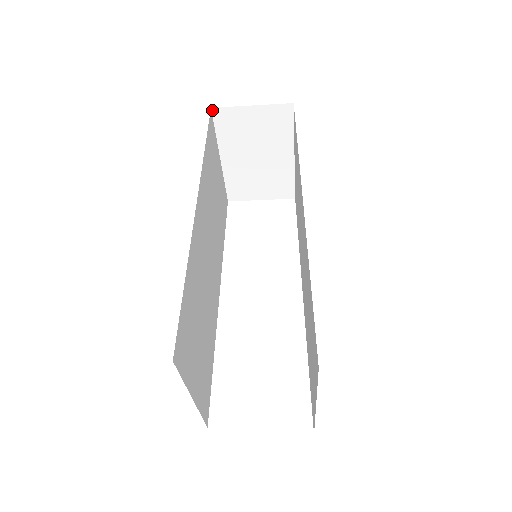
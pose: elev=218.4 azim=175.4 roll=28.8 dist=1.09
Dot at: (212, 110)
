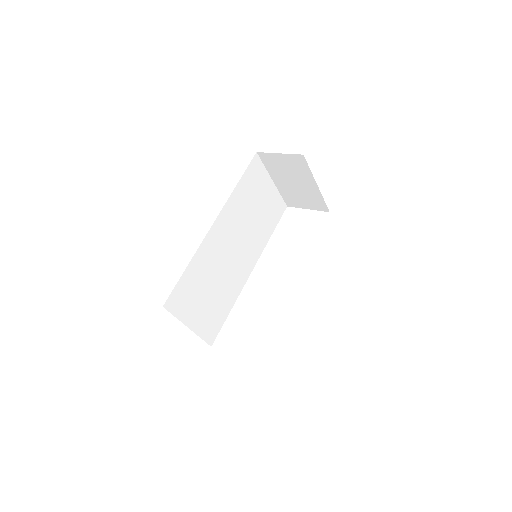
Dot at: (258, 153)
